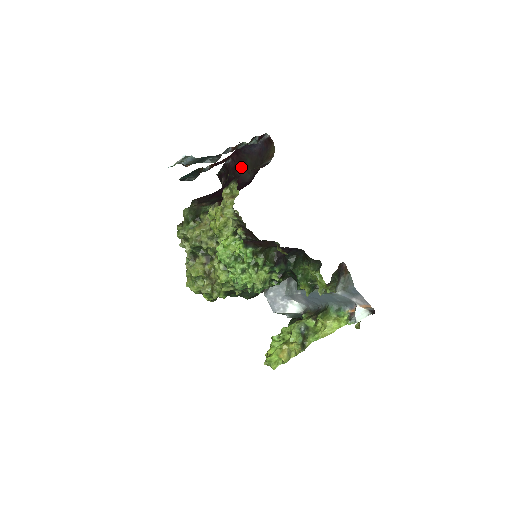
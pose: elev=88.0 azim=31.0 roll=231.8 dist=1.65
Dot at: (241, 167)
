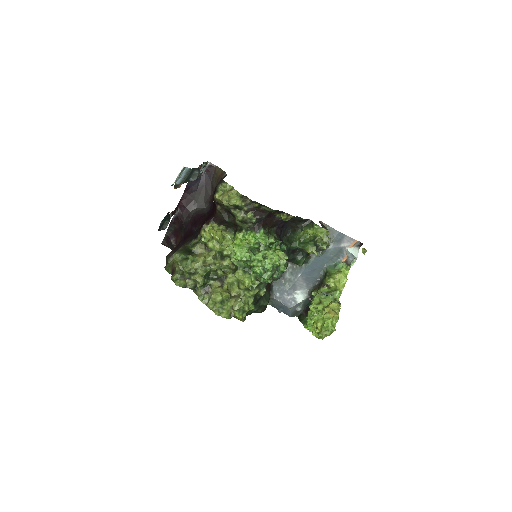
Dot at: (193, 207)
